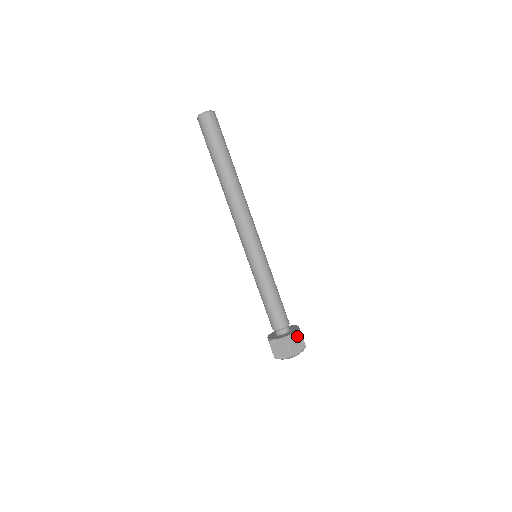
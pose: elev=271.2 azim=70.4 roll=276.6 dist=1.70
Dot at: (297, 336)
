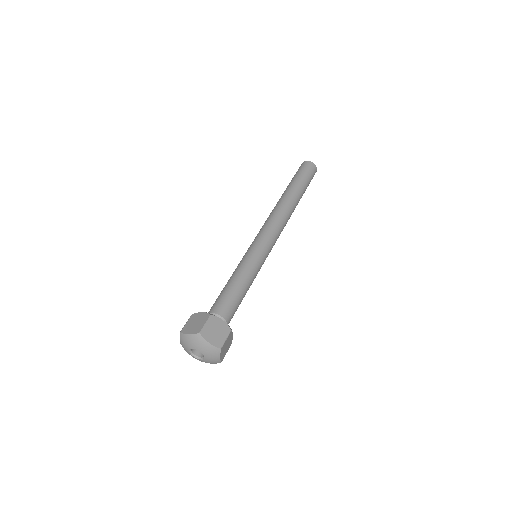
Dot at: (224, 328)
